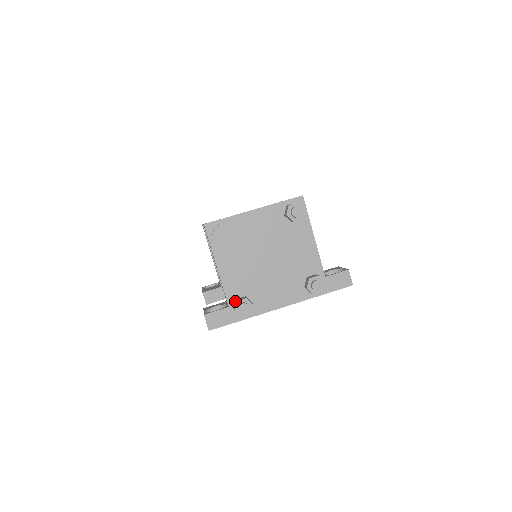
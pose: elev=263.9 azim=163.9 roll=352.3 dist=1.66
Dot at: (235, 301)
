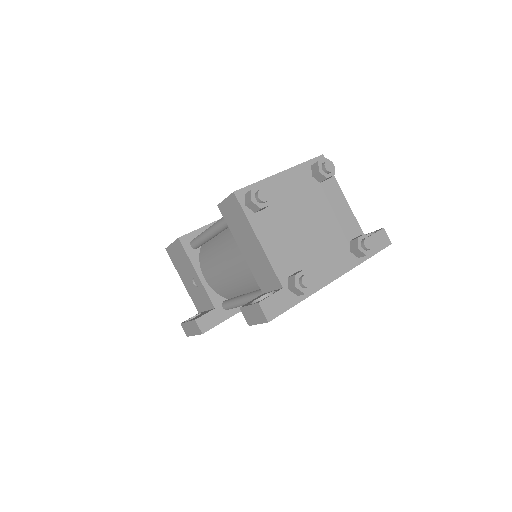
Dot at: (289, 279)
